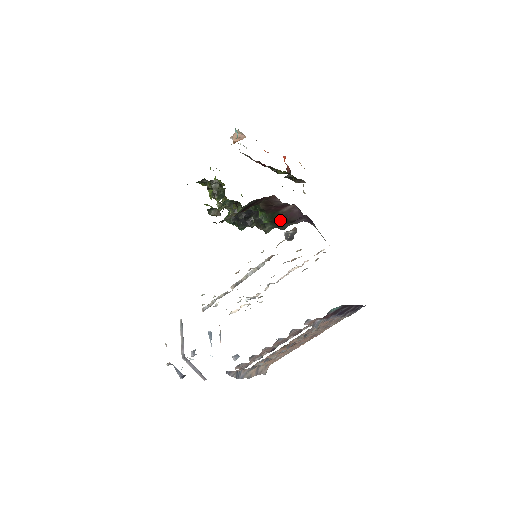
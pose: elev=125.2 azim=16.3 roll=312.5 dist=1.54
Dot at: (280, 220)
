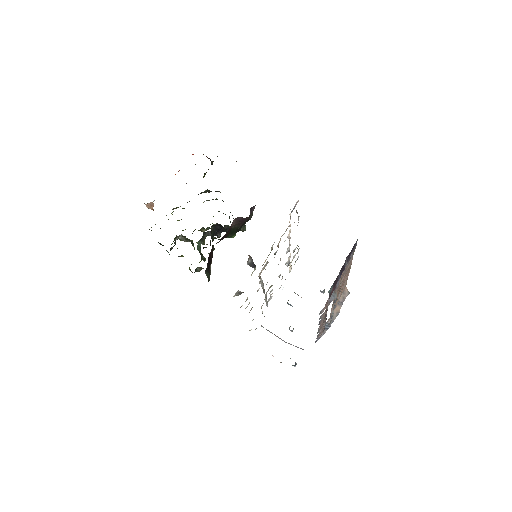
Dot at: (240, 227)
